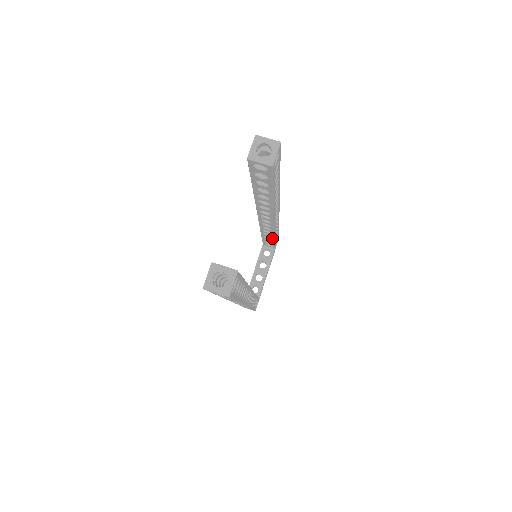
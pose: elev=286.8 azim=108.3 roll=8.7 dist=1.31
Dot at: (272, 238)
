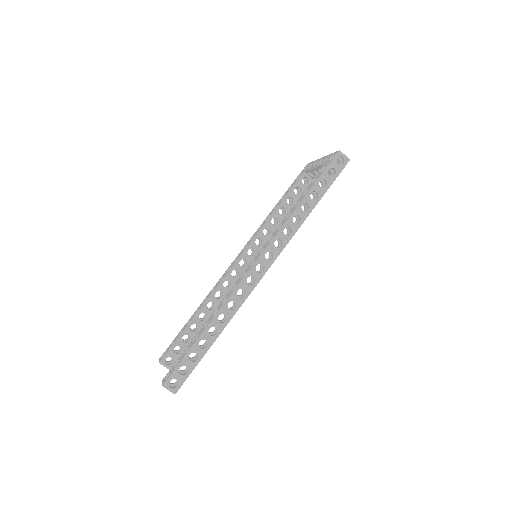
Dot at: occluded
